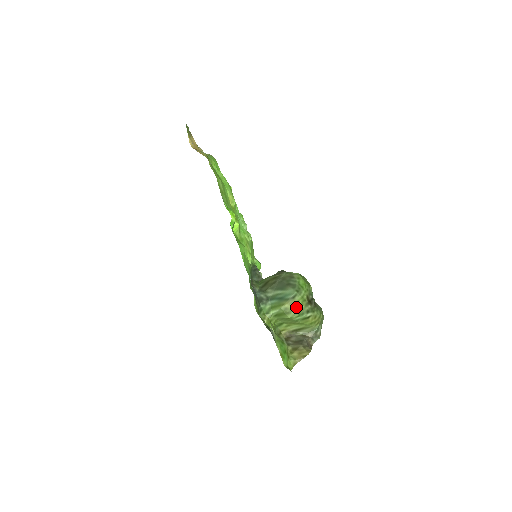
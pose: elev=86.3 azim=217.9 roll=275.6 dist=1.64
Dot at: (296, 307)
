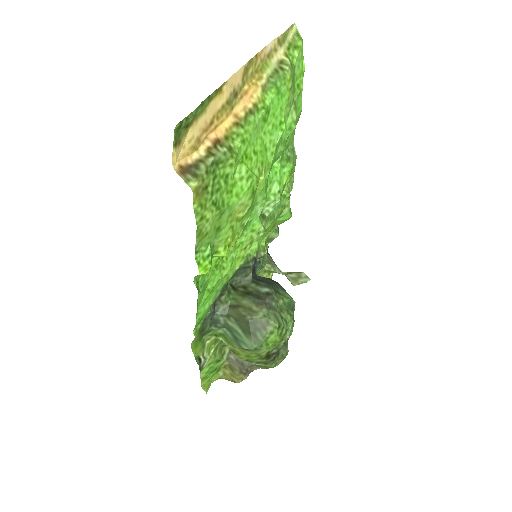
Dot at: (247, 355)
